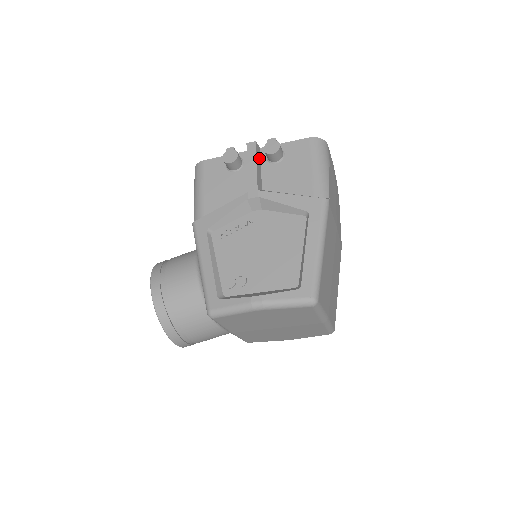
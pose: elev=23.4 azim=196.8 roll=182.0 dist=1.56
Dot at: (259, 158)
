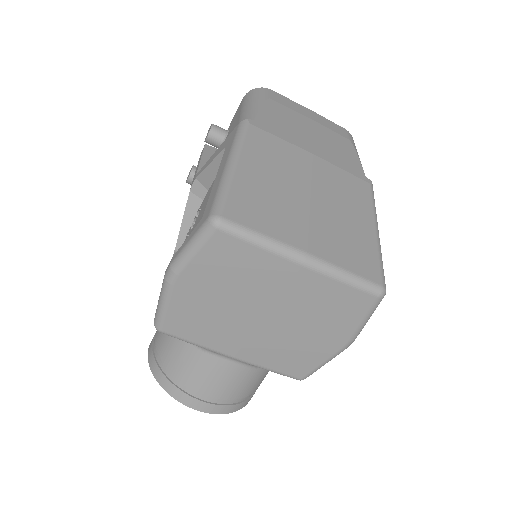
Dot at: occluded
